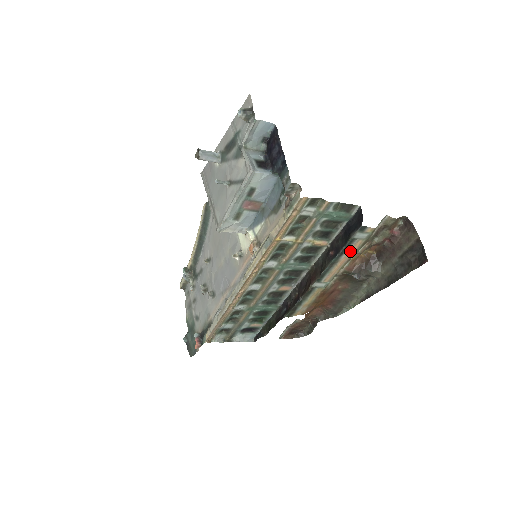
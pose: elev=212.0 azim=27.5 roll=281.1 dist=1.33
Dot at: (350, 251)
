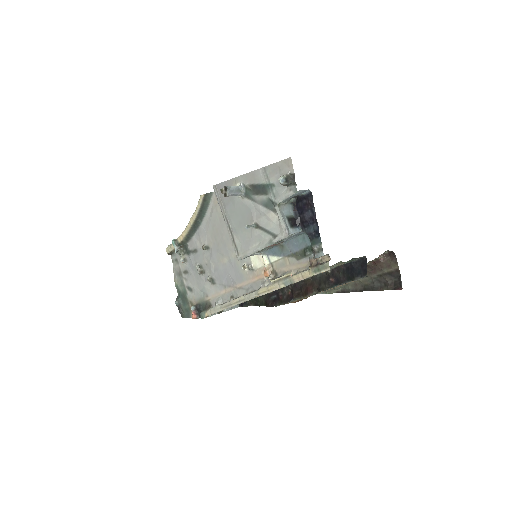
Dot at: occluded
